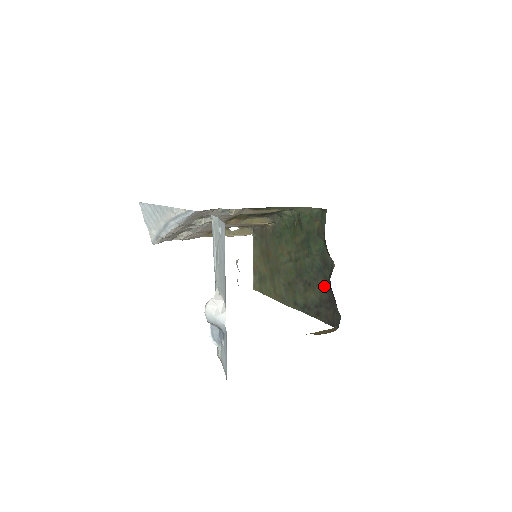
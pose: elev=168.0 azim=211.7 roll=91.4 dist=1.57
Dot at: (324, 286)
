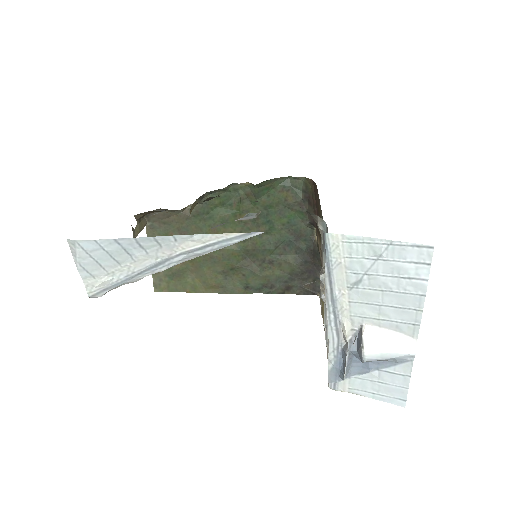
Dot at: (298, 259)
